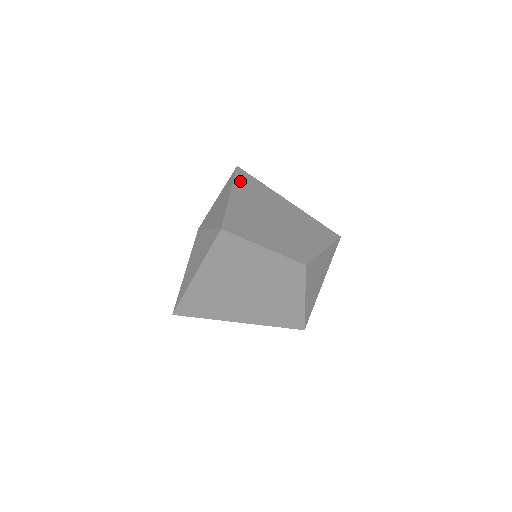
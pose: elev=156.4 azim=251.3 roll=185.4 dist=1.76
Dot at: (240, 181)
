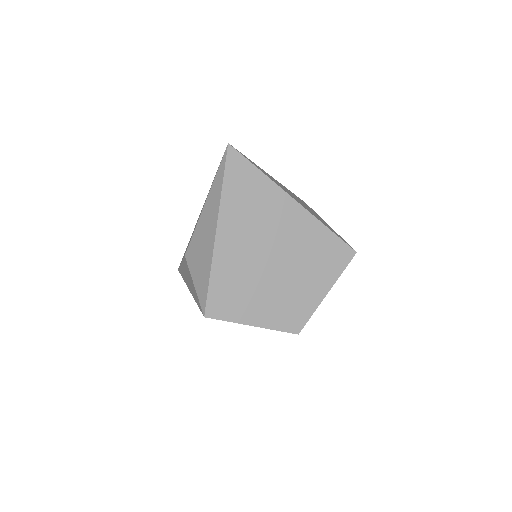
Dot at: (231, 189)
